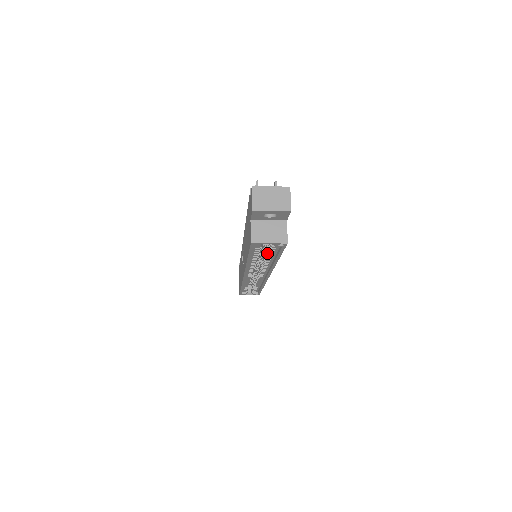
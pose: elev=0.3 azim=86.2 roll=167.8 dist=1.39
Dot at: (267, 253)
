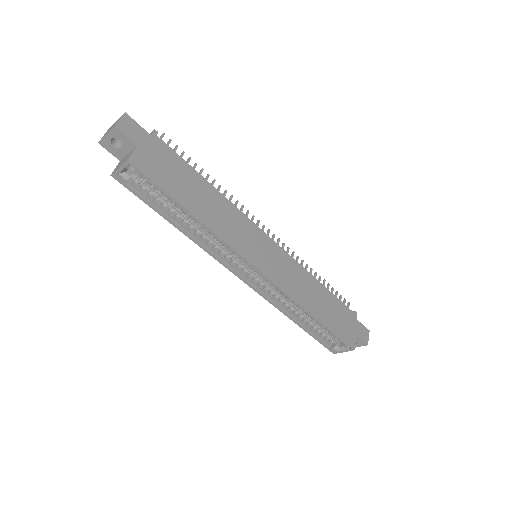
Dot at: (175, 205)
